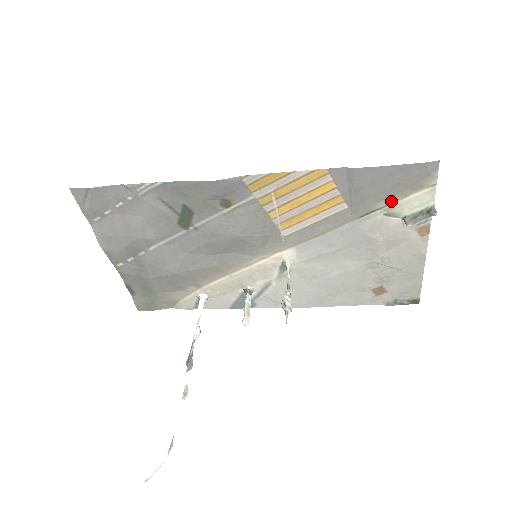
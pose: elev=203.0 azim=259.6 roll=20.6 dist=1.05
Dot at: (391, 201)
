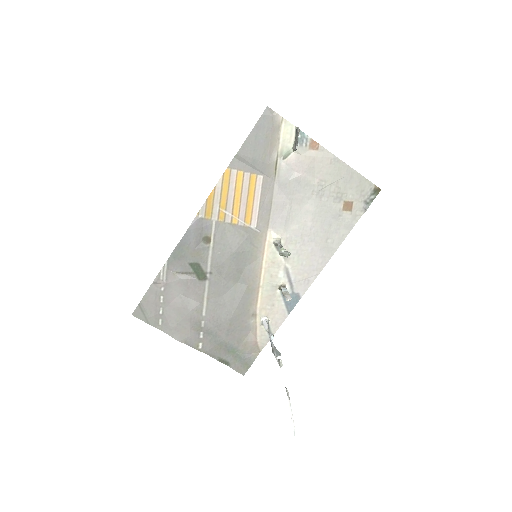
Dot at: (276, 149)
